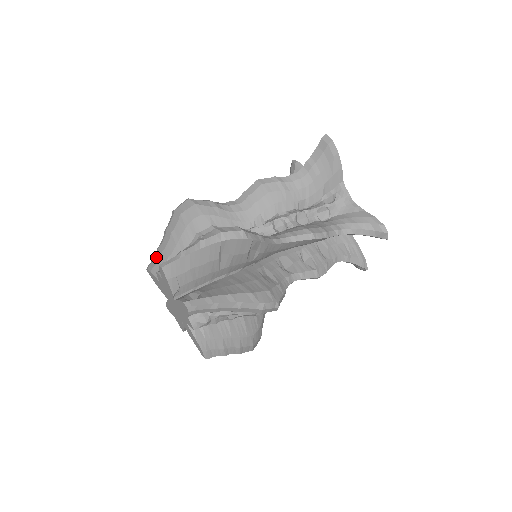
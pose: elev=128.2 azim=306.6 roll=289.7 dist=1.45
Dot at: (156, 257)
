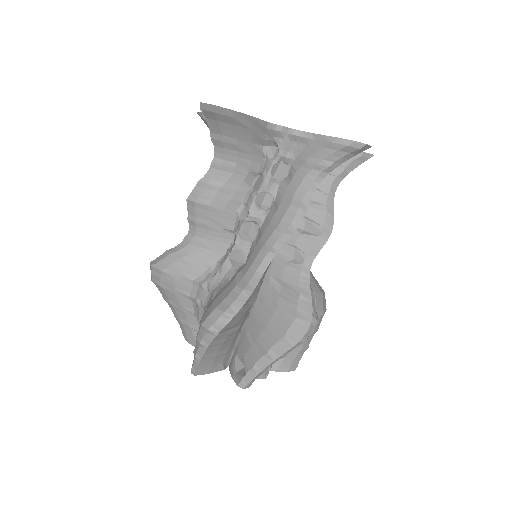
Dot at: (180, 327)
